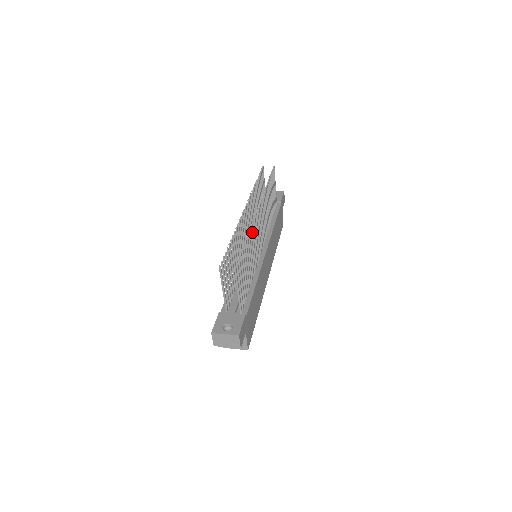
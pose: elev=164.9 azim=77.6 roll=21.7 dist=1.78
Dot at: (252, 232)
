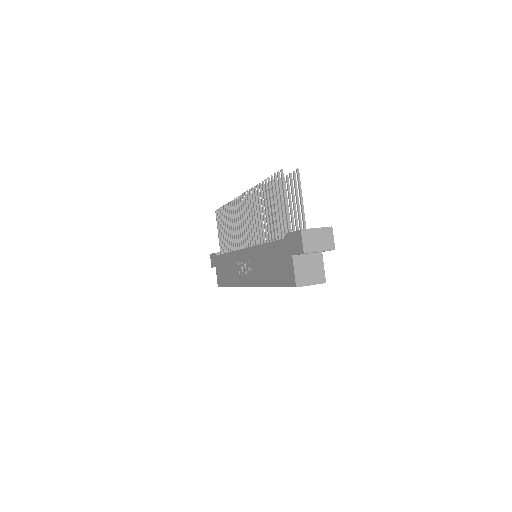
Dot at: occluded
